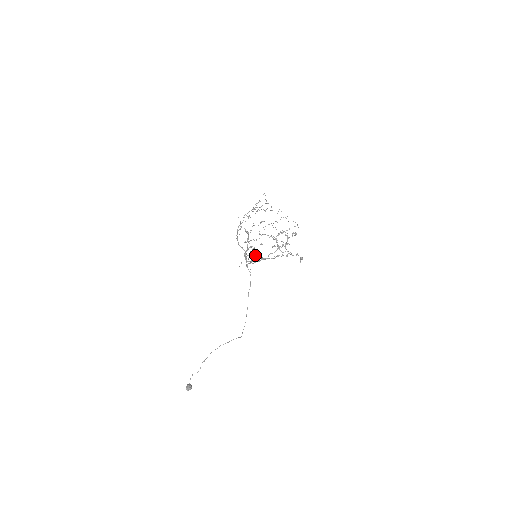
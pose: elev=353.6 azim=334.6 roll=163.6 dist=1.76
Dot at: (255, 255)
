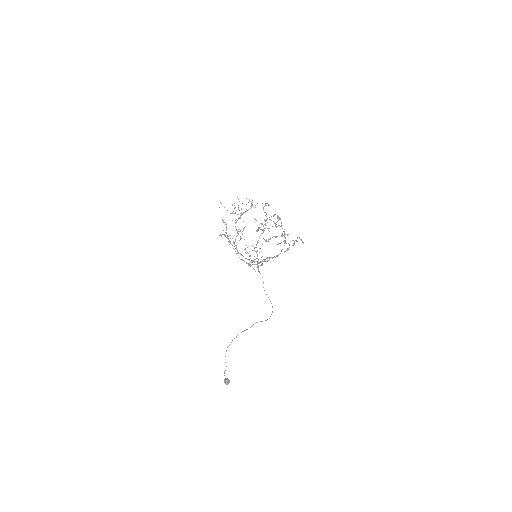
Dot at: (265, 259)
